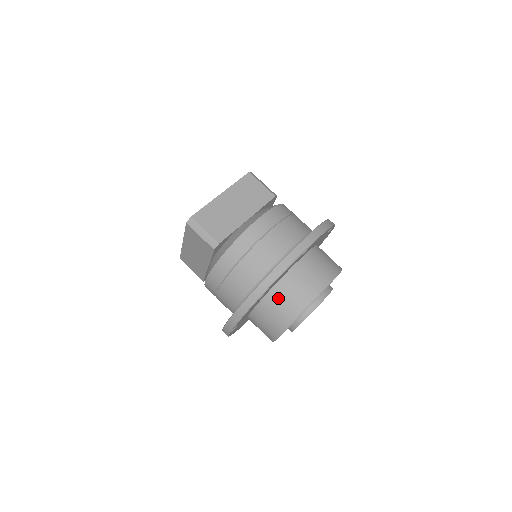
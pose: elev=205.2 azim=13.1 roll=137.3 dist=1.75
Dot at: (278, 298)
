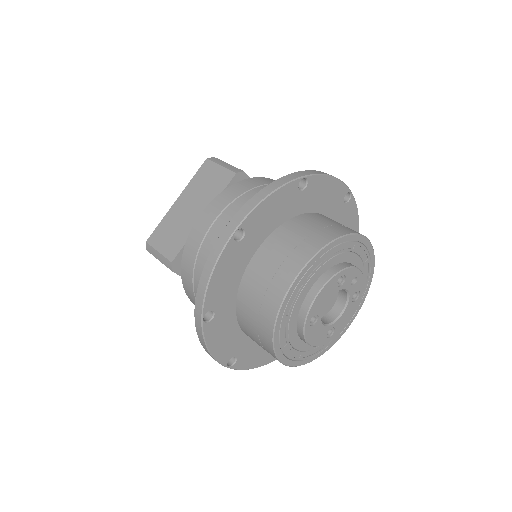
Dot at: (246, 309)
